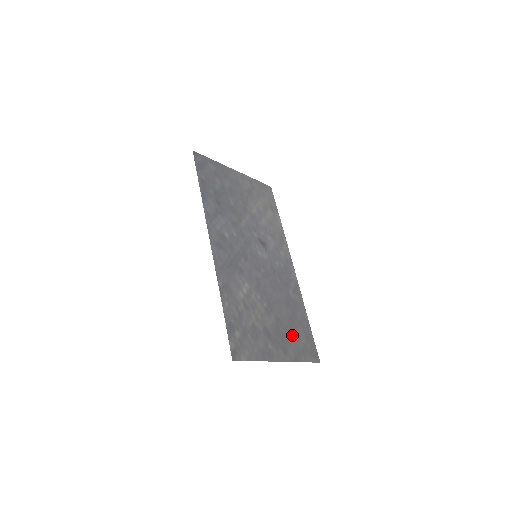
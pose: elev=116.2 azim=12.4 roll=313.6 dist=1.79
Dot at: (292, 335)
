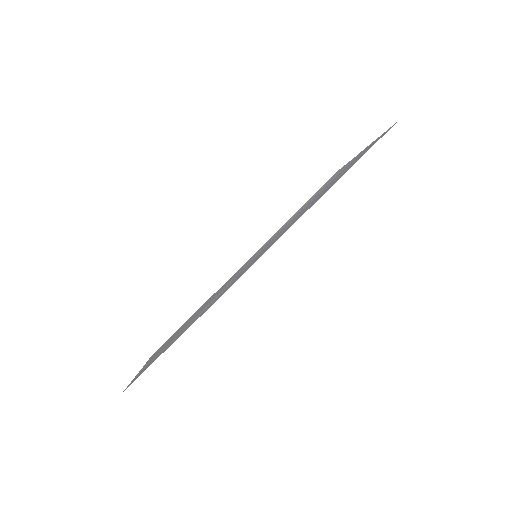
Dot at: occluded
